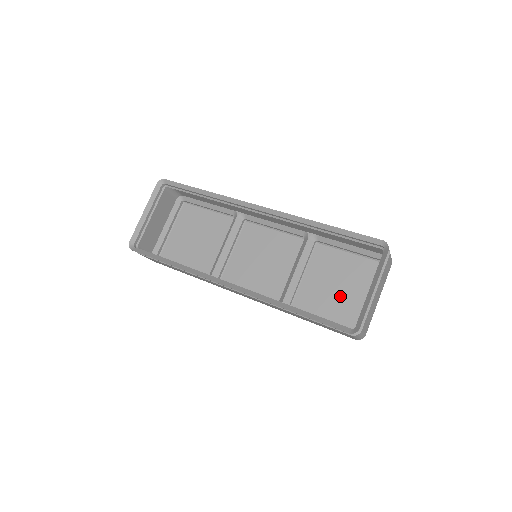
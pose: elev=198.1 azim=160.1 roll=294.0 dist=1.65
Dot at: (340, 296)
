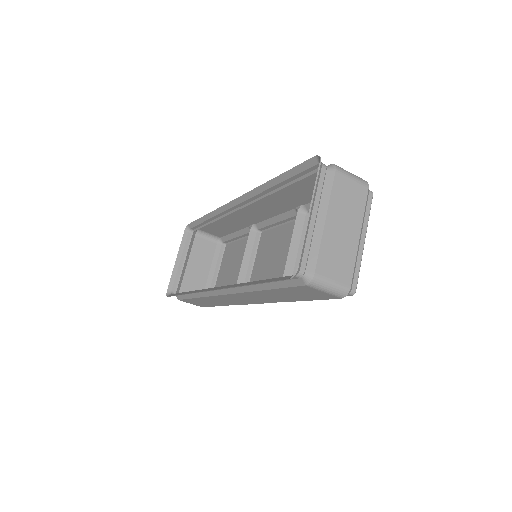
Dot at: occluded
